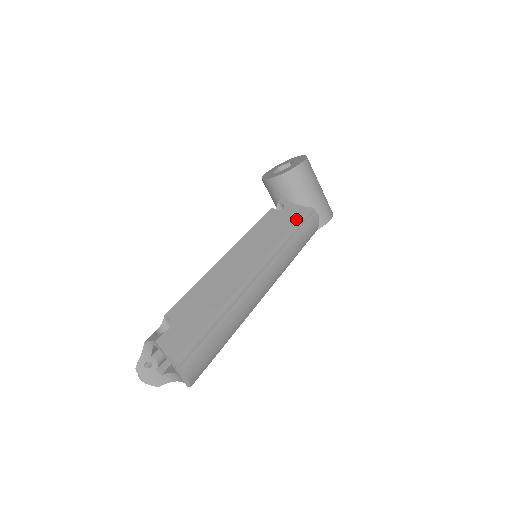
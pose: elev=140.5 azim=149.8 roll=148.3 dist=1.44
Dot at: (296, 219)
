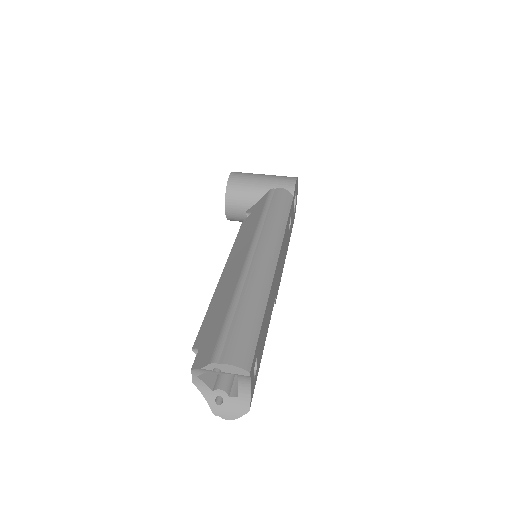
Dot at: (262, 206)
